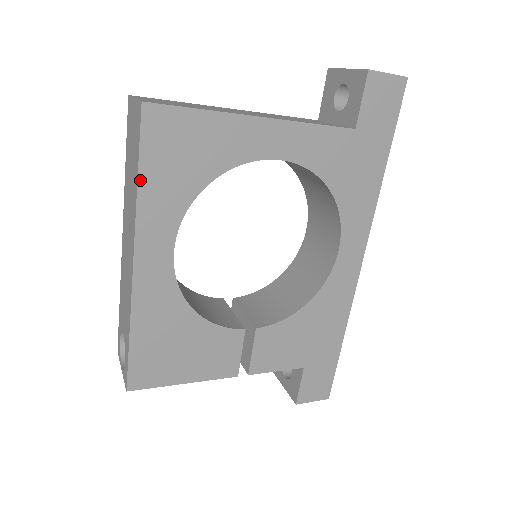
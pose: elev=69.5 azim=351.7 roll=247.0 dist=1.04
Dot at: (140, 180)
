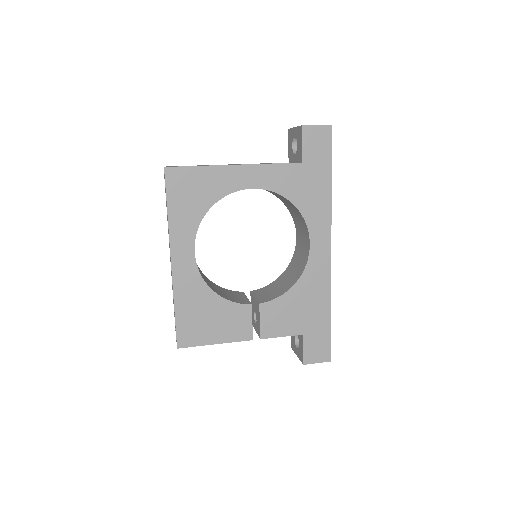
Dot at: (169, 211)
